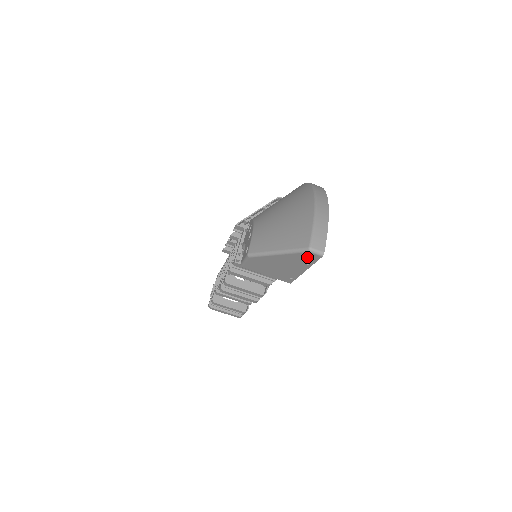
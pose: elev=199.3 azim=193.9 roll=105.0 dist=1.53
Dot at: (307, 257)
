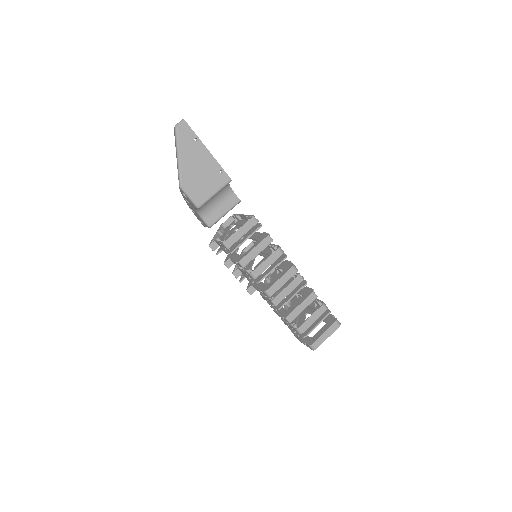
Dot at: (185, 134)
